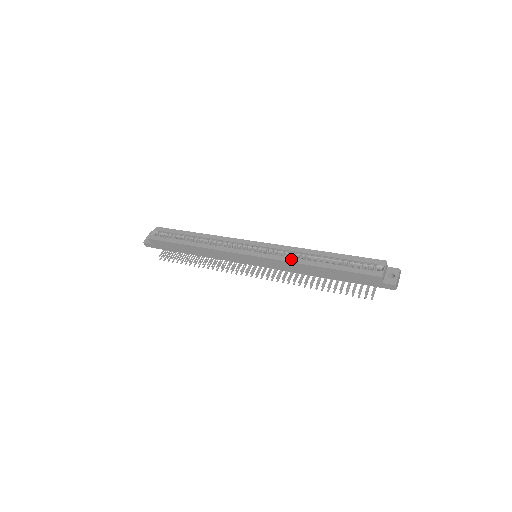
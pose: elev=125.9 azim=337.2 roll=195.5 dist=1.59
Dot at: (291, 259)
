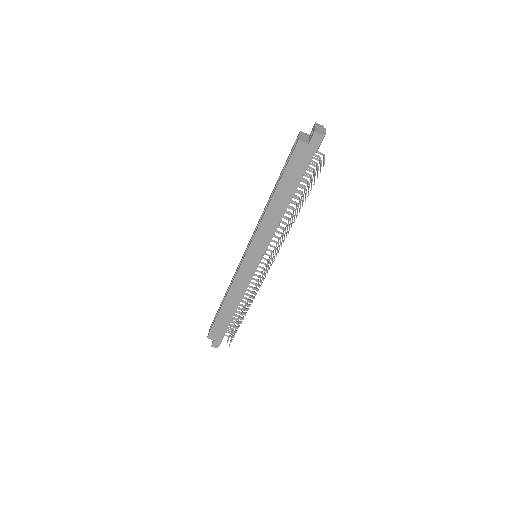
Dot at: (260, 221)
